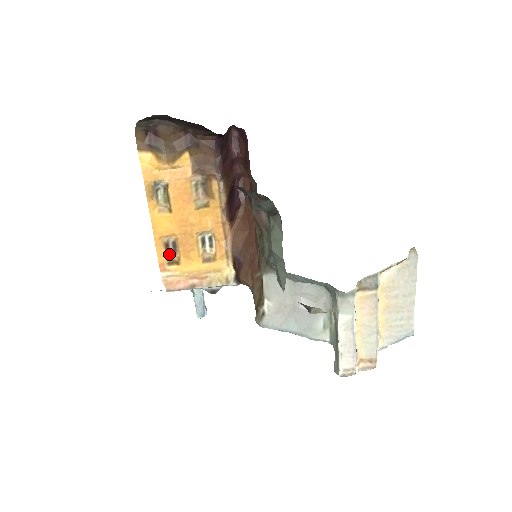
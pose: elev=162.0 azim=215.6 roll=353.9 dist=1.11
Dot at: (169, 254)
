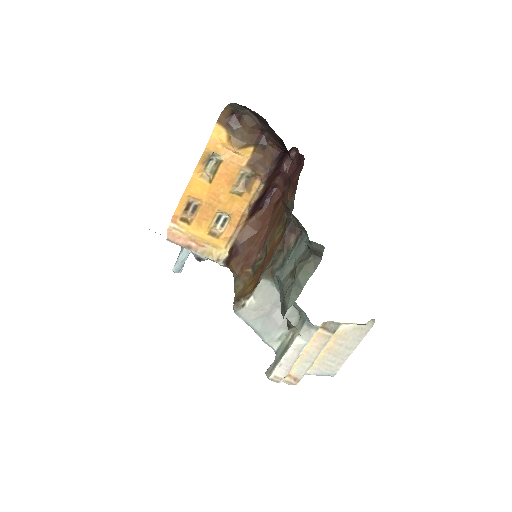
Dot at: (186, 212)
